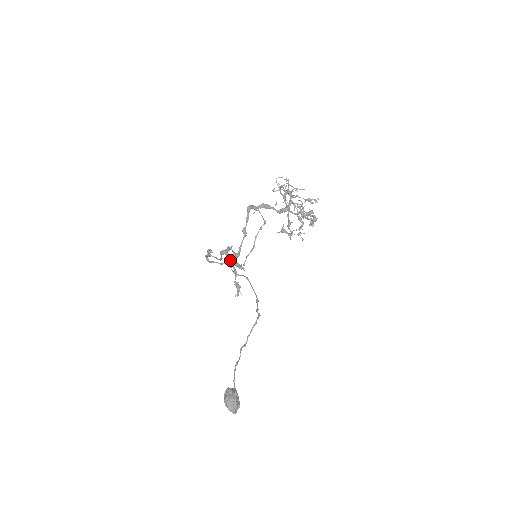
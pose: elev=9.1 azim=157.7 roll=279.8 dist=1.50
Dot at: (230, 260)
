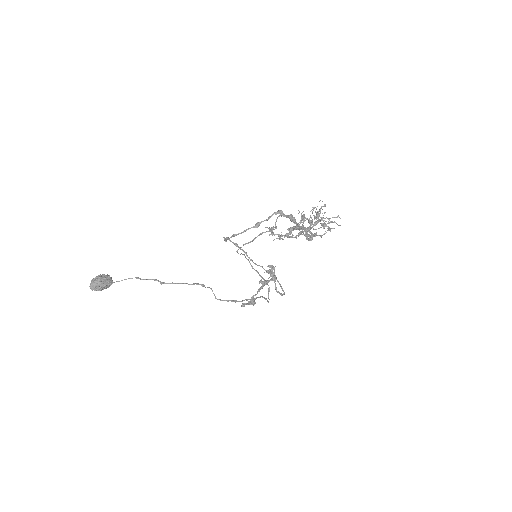
Dot at: (229, 238)
